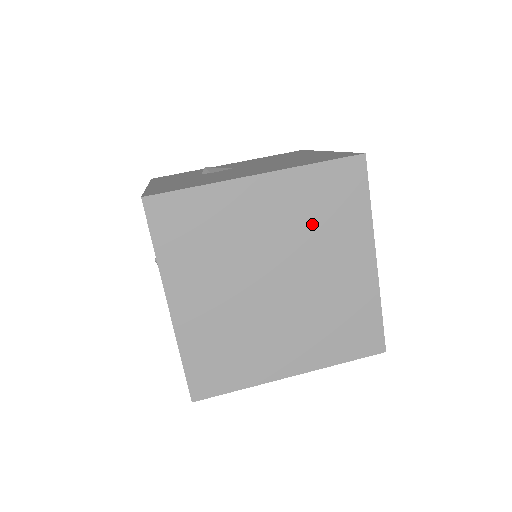
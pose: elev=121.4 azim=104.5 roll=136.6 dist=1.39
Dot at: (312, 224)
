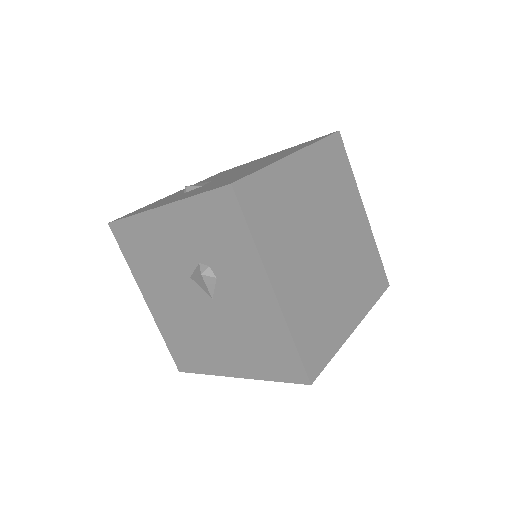
Dot at: (331, 190)
